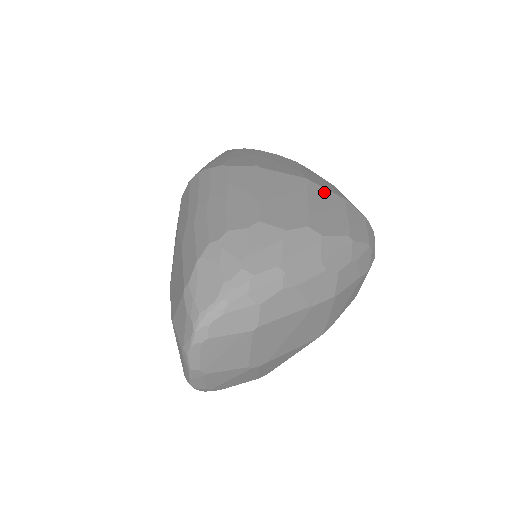
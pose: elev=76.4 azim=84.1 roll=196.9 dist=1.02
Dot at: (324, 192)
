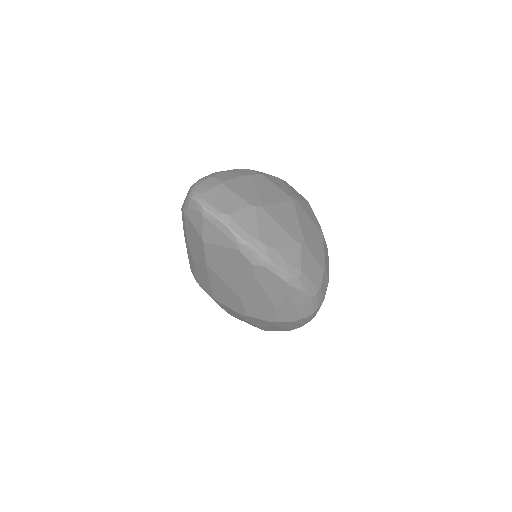
Dot at: occluded
